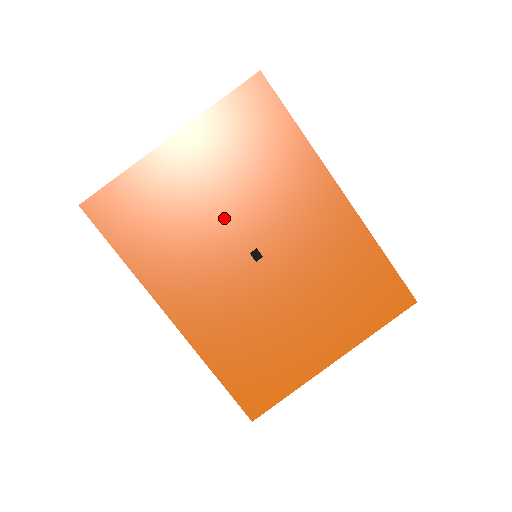
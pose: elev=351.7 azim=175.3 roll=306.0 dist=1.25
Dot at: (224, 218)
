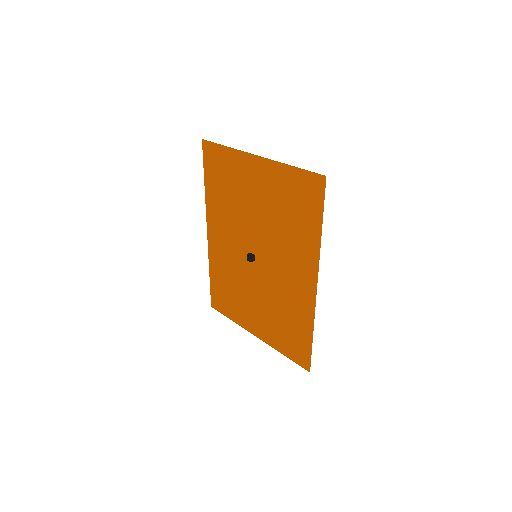
Dot at: (255, 223)
